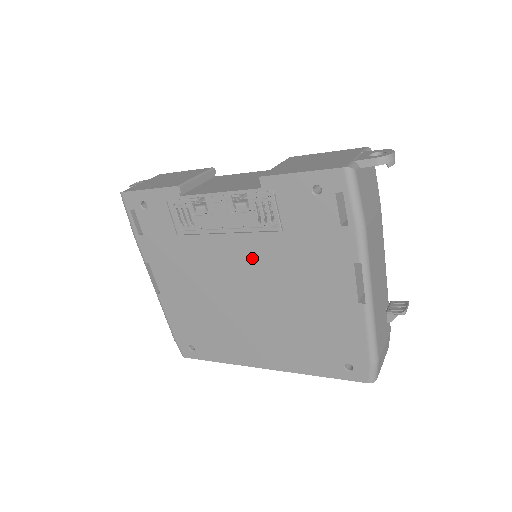
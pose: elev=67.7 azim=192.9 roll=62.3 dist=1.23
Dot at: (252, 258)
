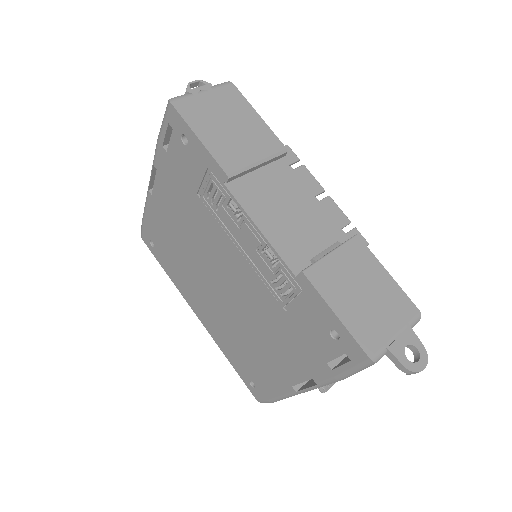
Dot at: (244, 283)
